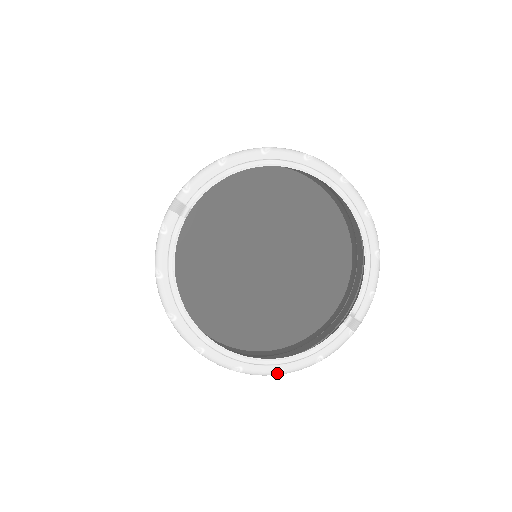
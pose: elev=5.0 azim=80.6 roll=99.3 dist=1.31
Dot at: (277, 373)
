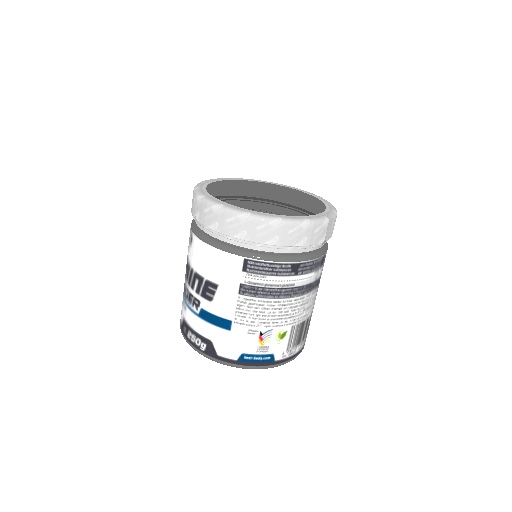
Dot at: (276, 219)
